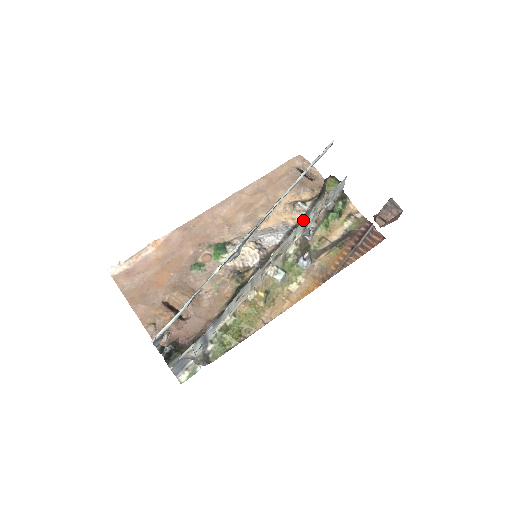
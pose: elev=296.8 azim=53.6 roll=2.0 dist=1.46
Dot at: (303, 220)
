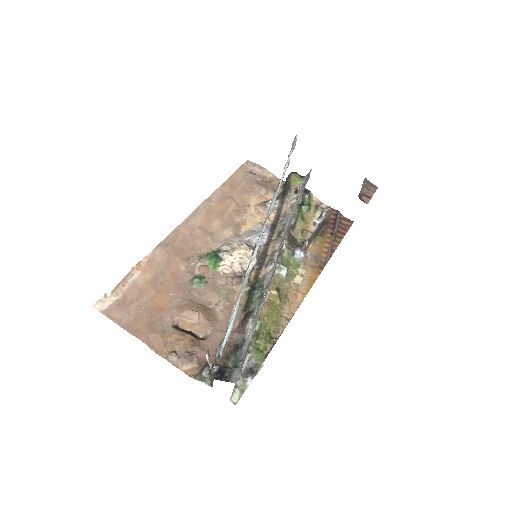
Dot at: (278, 218)
